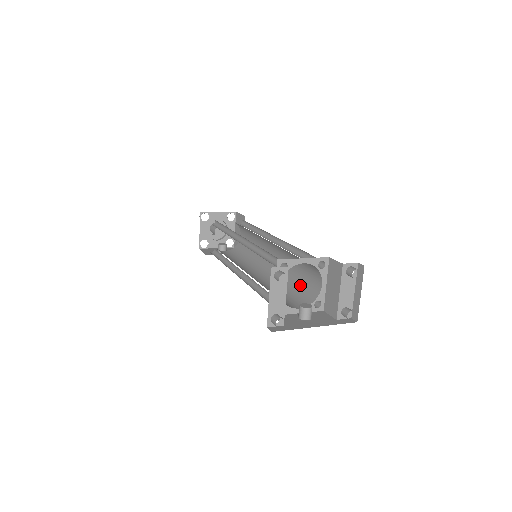
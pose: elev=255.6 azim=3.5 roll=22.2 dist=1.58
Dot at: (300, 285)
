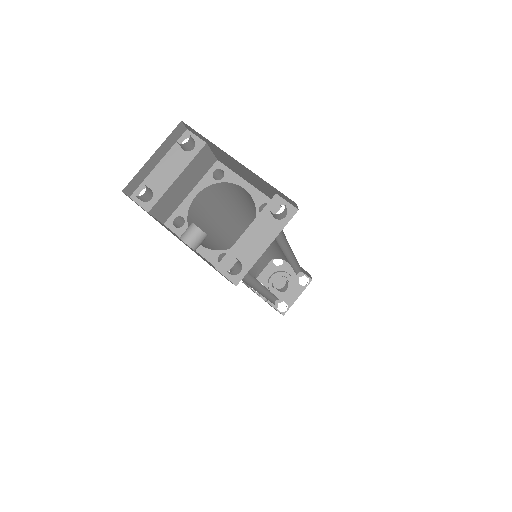
Dot at: occluded
